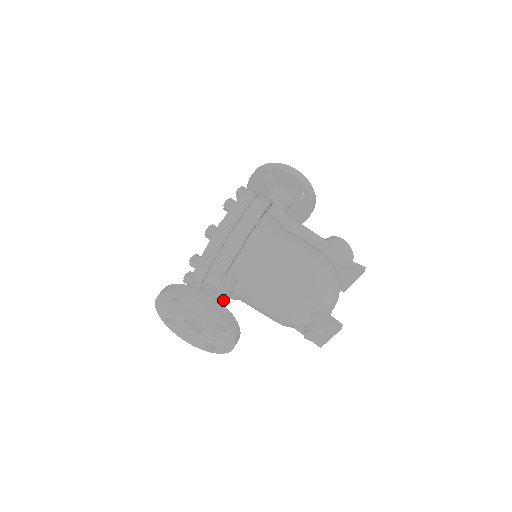
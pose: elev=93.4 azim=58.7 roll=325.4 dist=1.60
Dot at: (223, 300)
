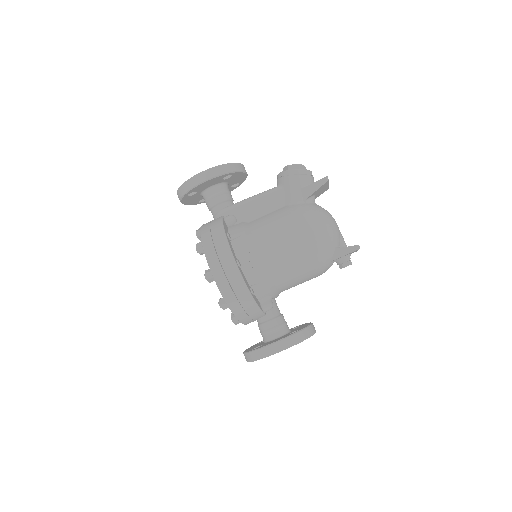
Dot at: (278, 318)
